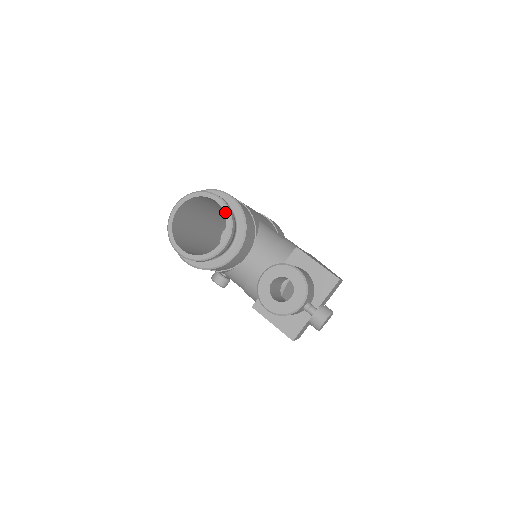
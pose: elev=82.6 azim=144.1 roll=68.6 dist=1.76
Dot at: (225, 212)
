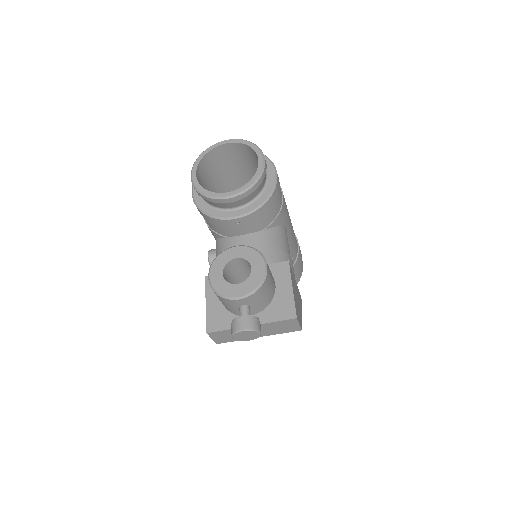
Dot at: (257, 173)
